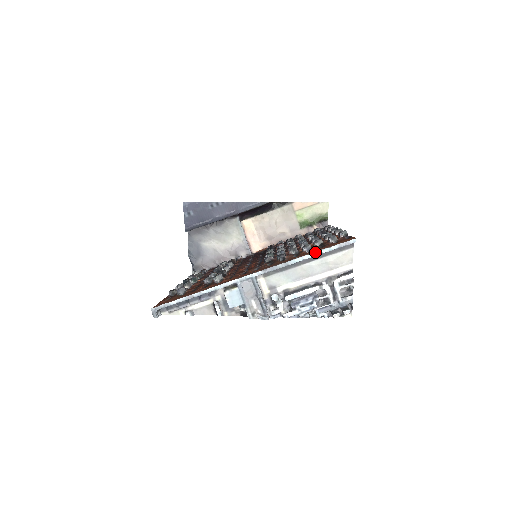
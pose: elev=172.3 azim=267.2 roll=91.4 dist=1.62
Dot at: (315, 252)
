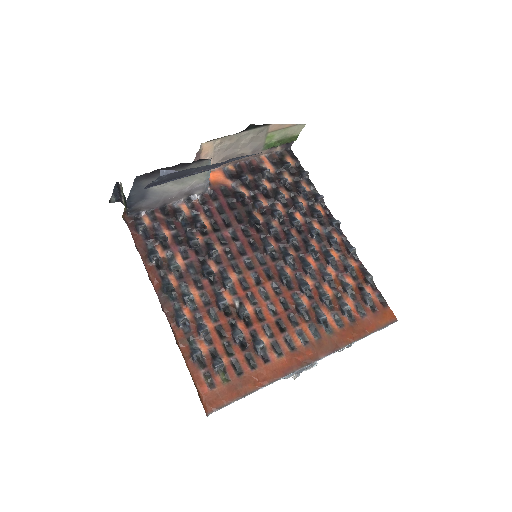
Dot at: occluded
